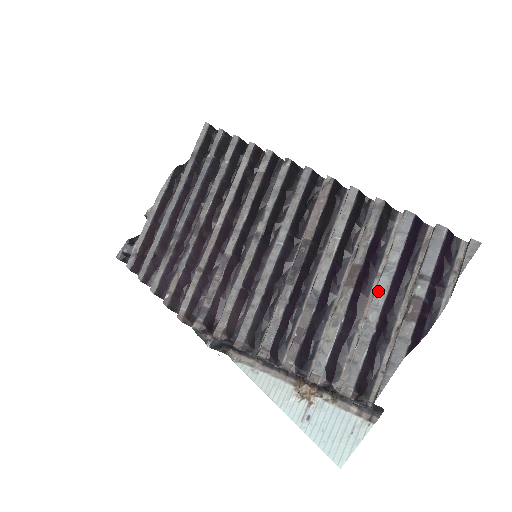
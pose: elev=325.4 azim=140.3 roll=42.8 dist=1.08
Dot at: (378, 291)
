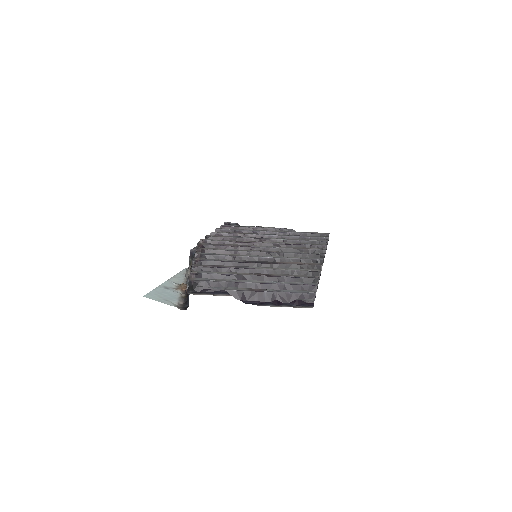
Dot at: (260, 281)
